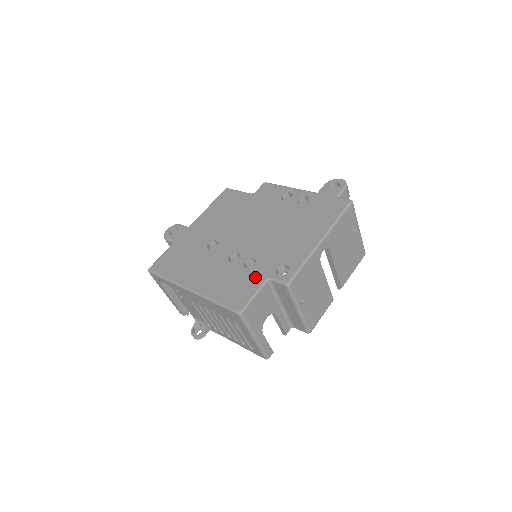
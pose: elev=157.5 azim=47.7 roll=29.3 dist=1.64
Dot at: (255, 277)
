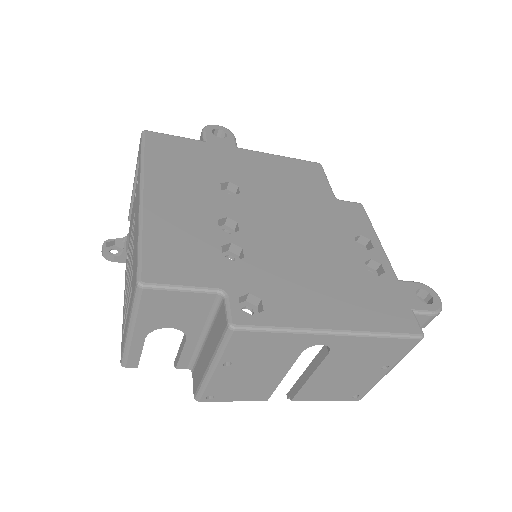
Dot at: (215, 271)
